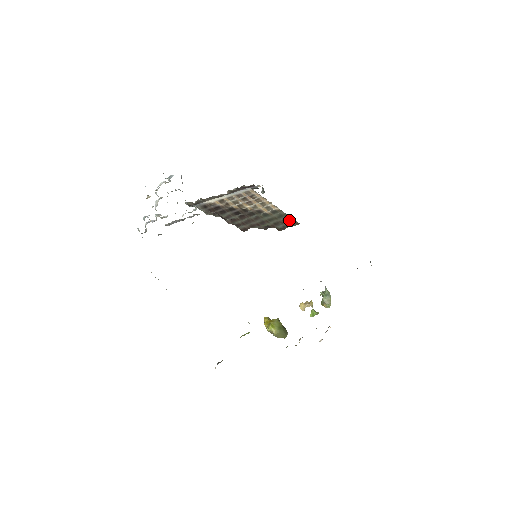
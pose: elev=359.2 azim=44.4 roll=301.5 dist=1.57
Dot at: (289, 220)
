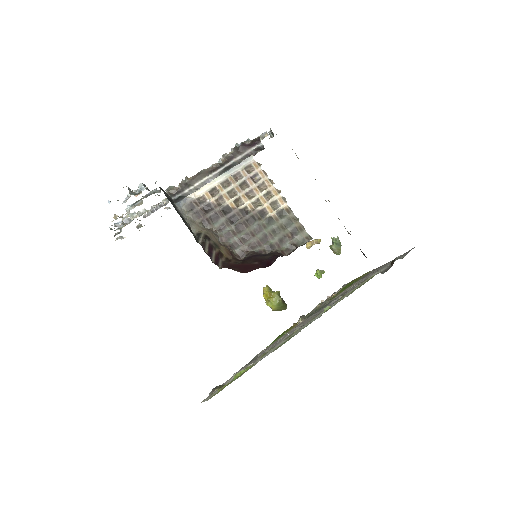
Dot at: (299, 231)
